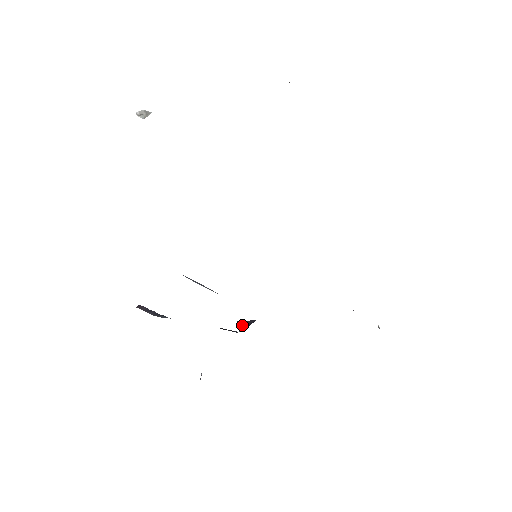
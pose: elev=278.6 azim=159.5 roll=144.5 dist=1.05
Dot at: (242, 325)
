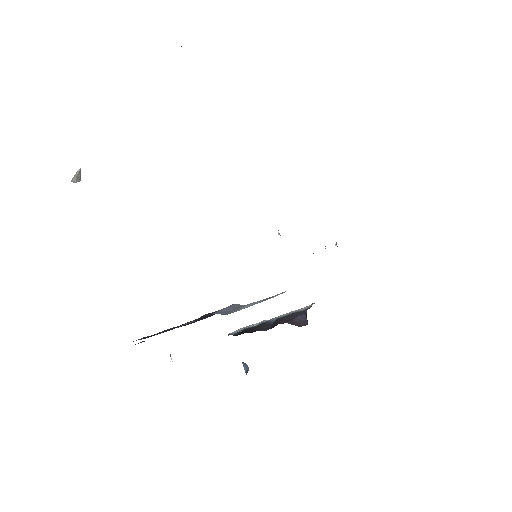
Dot at: (300, 326)
